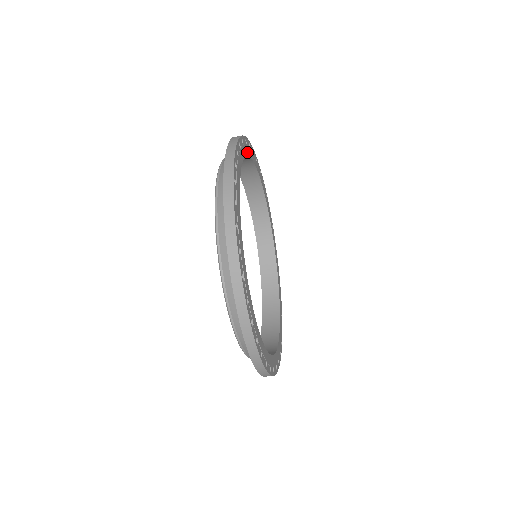
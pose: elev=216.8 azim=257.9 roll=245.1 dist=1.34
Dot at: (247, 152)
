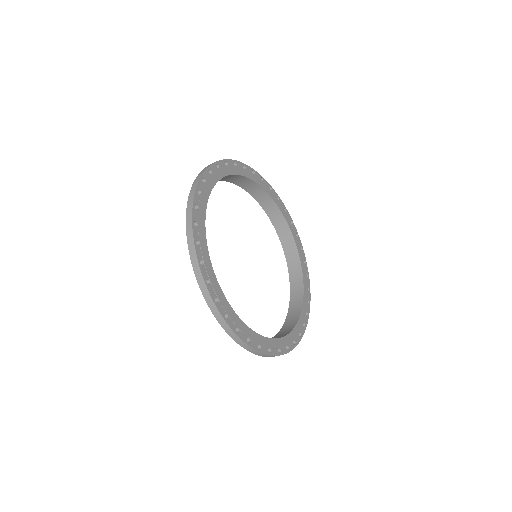
Dot at: (205, 201)
